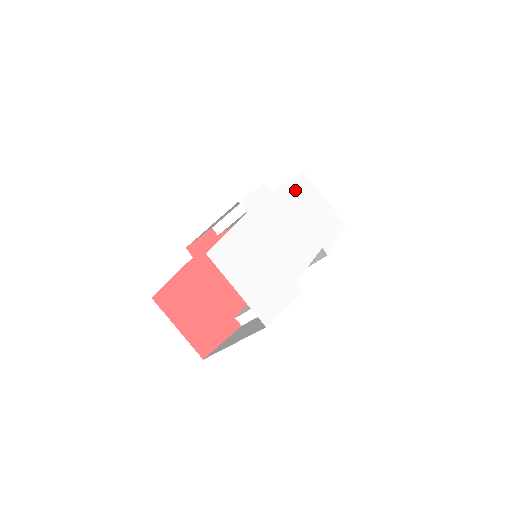
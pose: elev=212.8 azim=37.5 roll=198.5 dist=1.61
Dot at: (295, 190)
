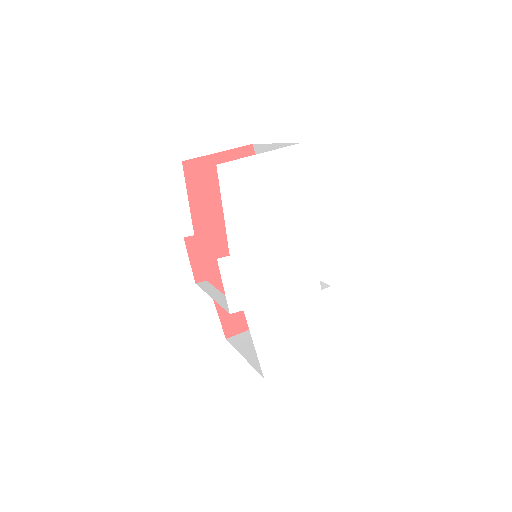
Dot at: (237, 208)
